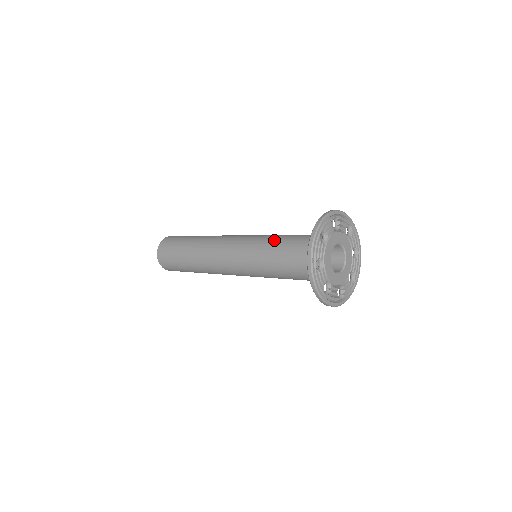
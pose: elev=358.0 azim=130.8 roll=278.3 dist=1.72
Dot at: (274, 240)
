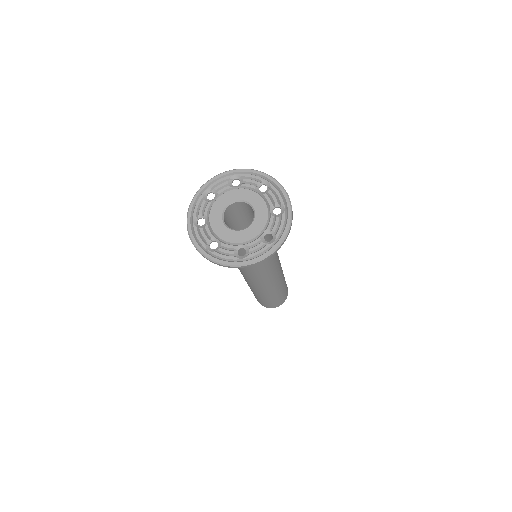
Dot at: occluded
